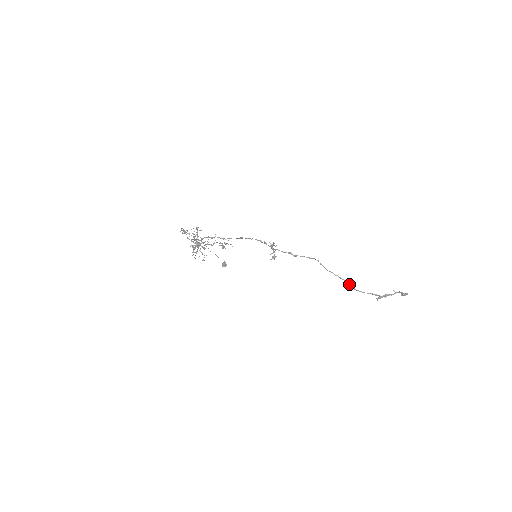
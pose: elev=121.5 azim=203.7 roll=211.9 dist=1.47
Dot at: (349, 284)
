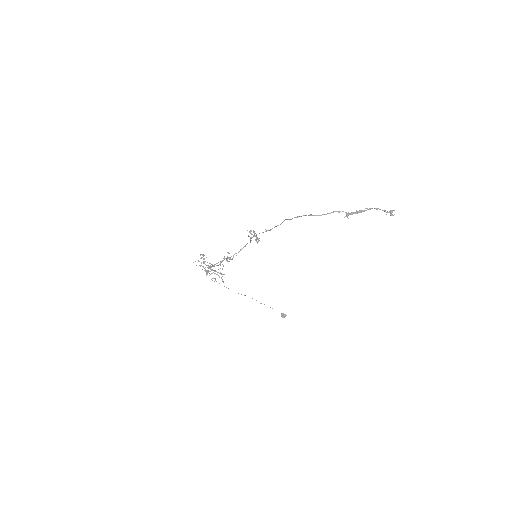
Dot at: (309, 215)
